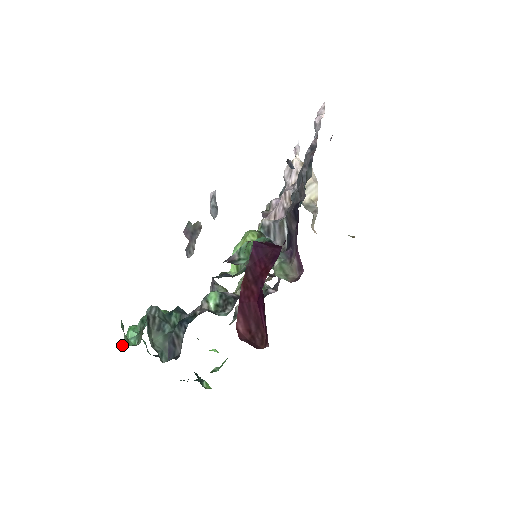
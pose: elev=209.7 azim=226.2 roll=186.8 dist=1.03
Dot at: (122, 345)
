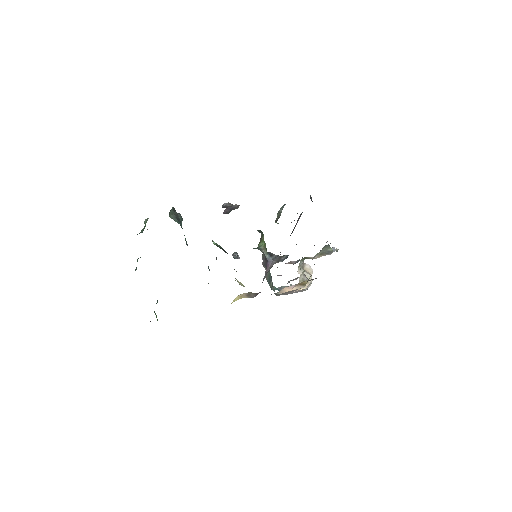
Dot at: occluded
